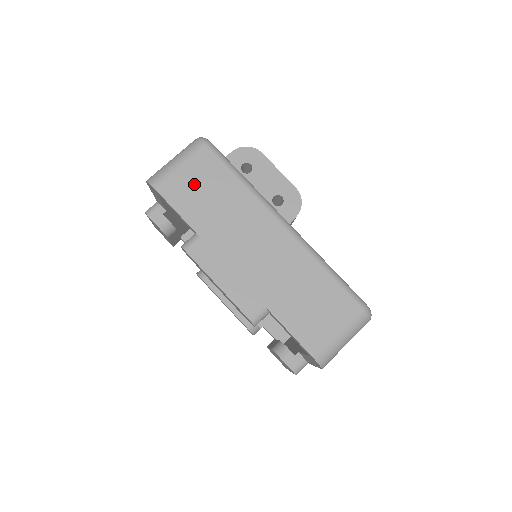
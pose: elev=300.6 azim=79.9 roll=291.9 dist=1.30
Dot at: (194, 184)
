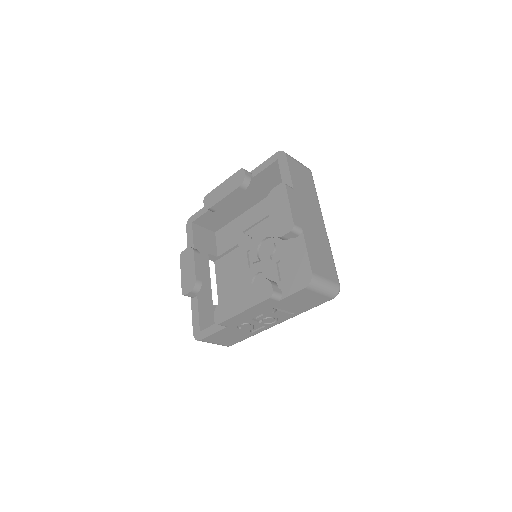
Dot at: occluded
